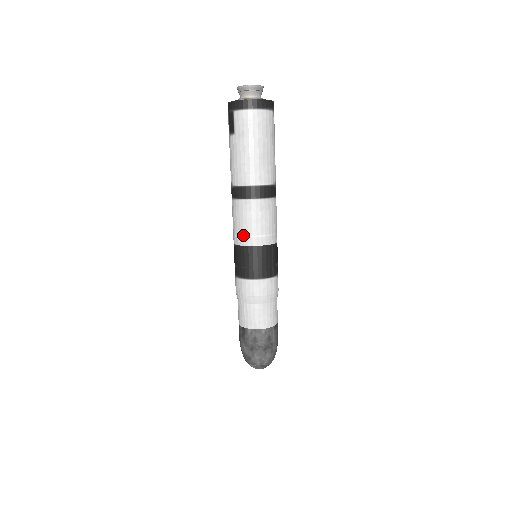
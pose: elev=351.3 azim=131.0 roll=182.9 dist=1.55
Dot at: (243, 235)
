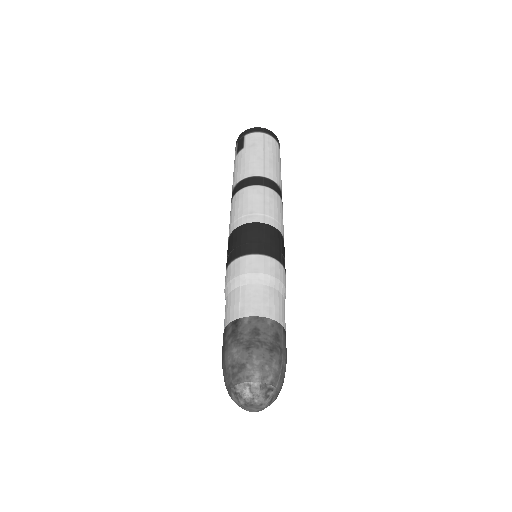
Dot at: (247, 214)
